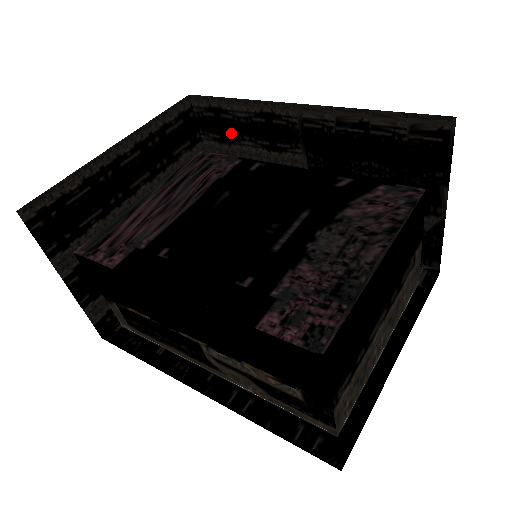
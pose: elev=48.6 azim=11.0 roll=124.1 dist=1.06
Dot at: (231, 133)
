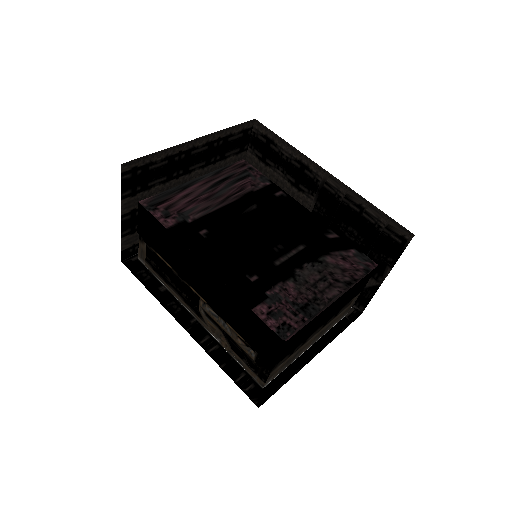
Dot at: (271, 159)
